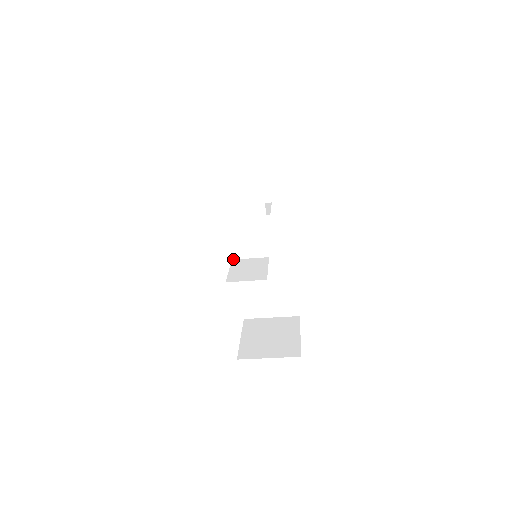
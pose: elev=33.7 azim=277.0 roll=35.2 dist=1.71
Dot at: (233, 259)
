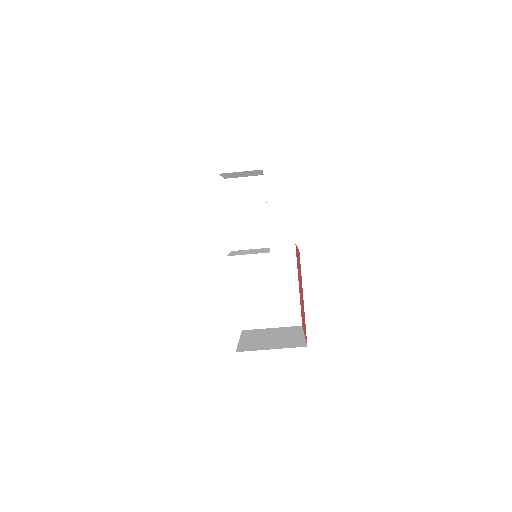
Dot at: (233, 250)
